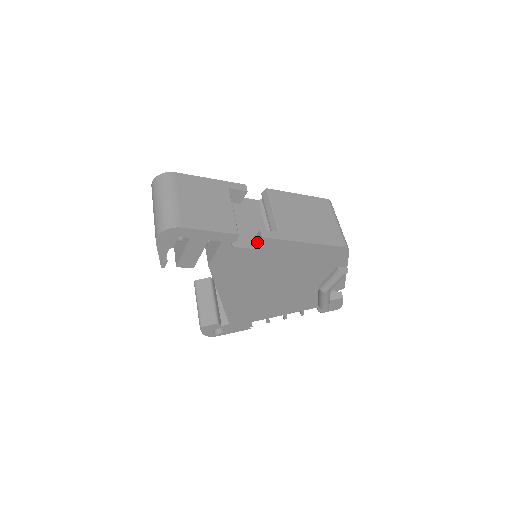
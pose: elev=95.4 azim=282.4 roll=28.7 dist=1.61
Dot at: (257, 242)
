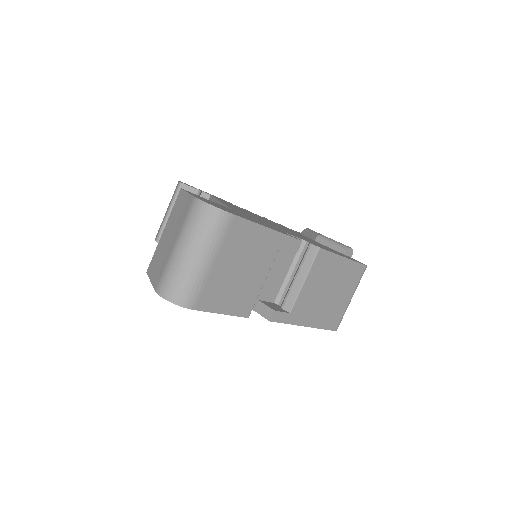
Dot at: (262, 314)
